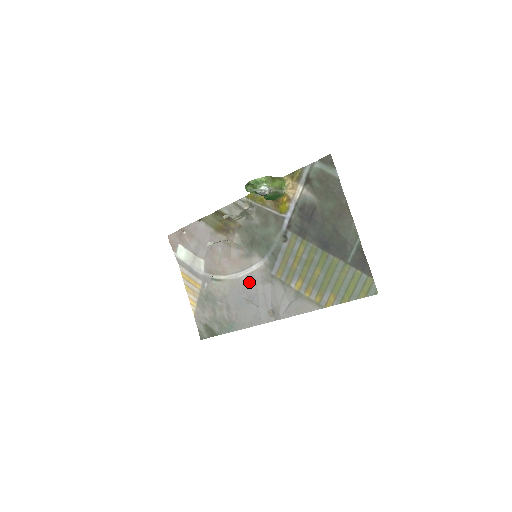
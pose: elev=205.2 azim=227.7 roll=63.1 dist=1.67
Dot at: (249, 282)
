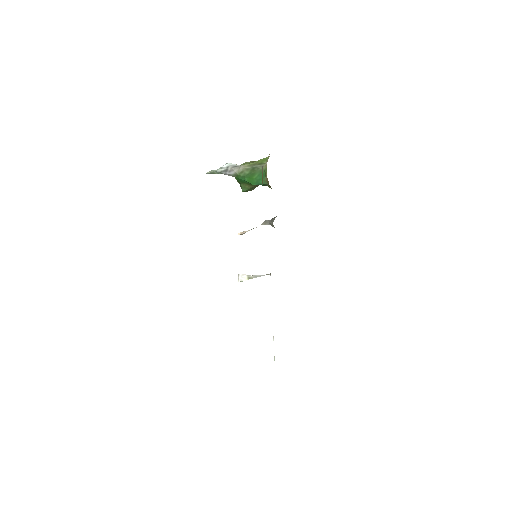
Dot at: occluded
